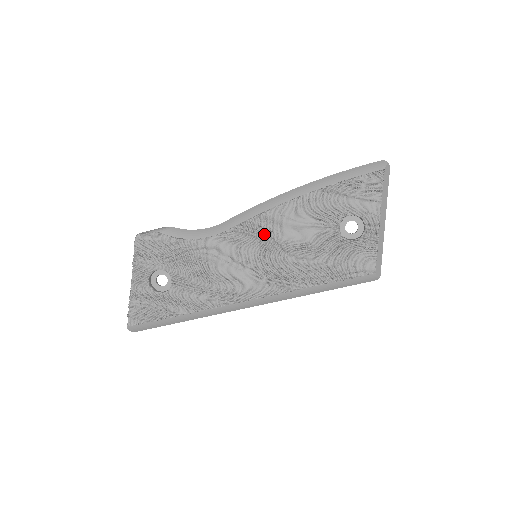
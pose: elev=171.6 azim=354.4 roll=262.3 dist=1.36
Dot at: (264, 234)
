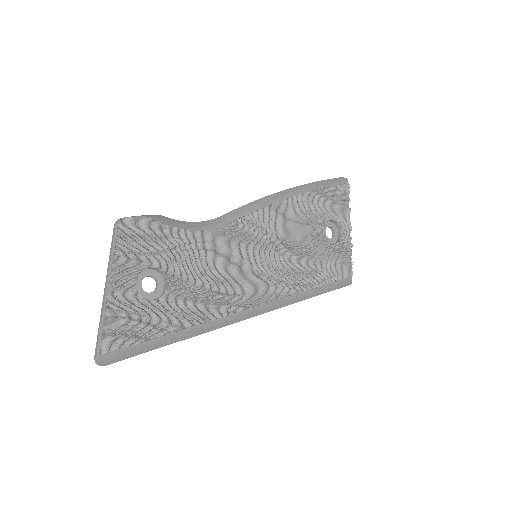
Dot at: (265, 231)
